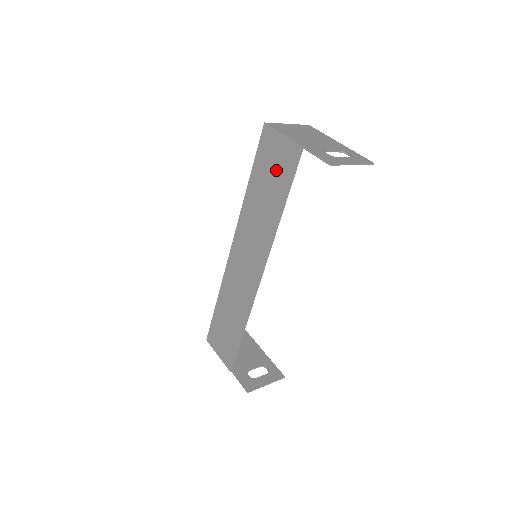
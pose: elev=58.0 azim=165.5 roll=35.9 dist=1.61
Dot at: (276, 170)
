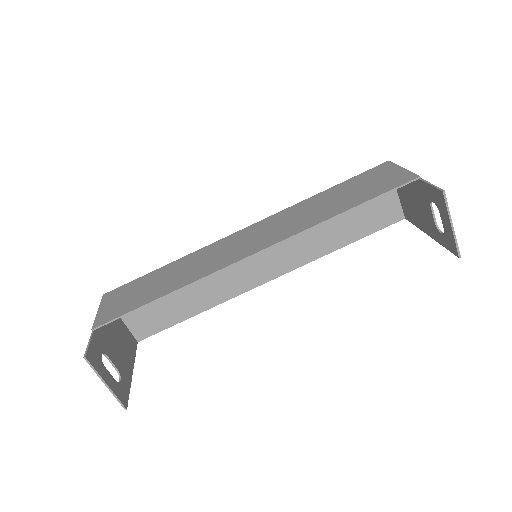
Dot at: (370, 186)
